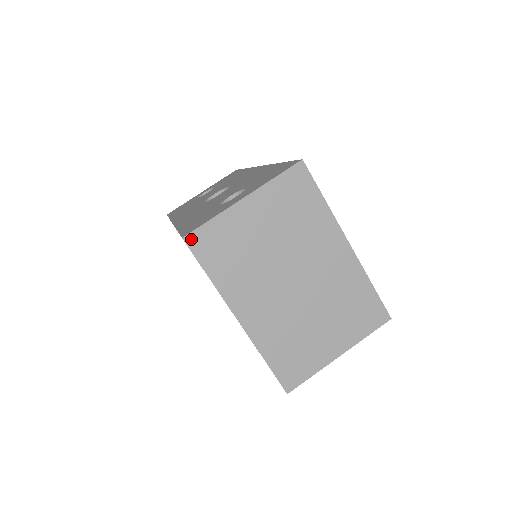
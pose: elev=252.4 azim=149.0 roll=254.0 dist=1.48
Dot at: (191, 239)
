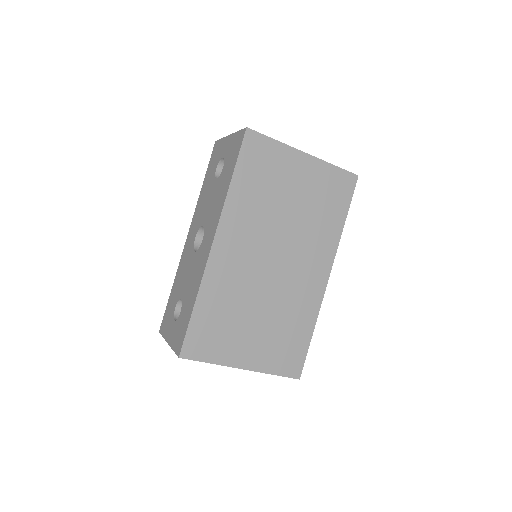
Dot at: occluded
